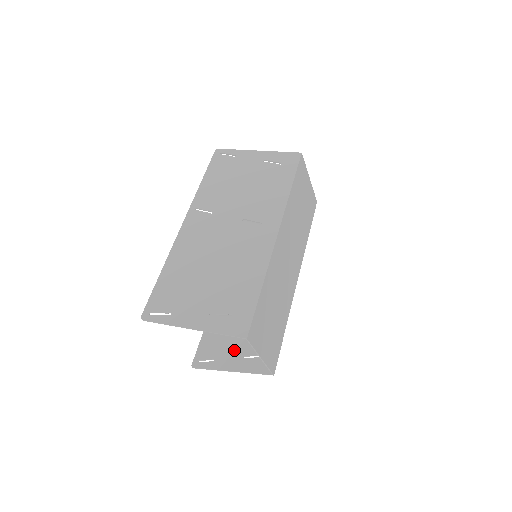
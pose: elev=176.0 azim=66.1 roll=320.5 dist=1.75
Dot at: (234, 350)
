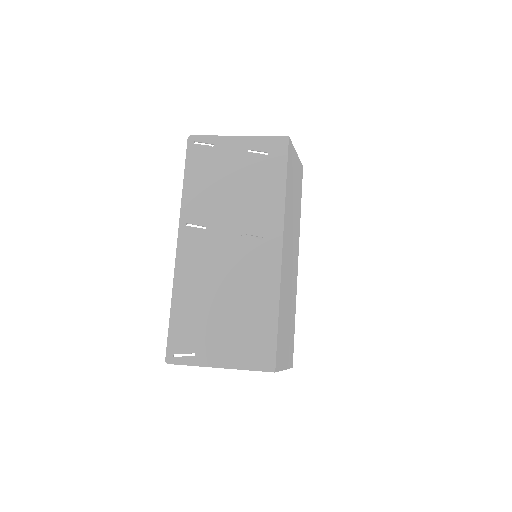
Dot at: occluded
